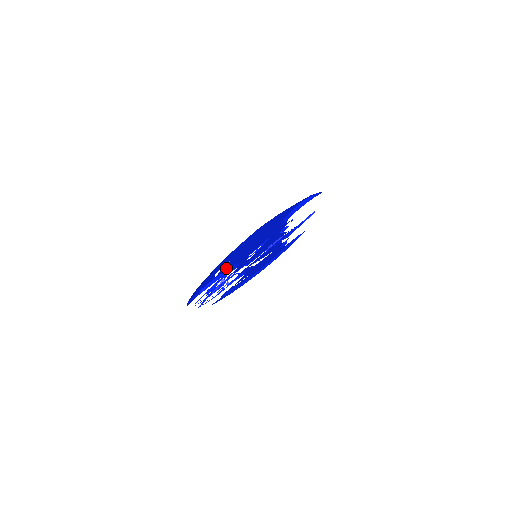
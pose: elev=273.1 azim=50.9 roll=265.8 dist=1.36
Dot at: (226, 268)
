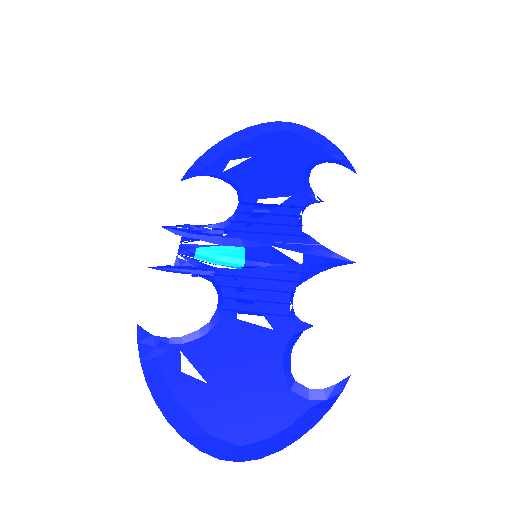
Dot at: (236, 176)
